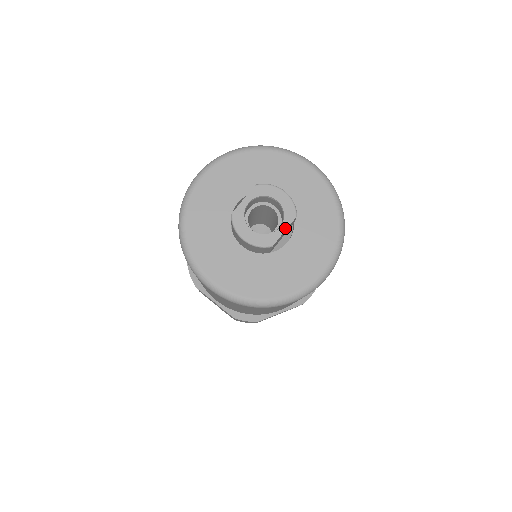
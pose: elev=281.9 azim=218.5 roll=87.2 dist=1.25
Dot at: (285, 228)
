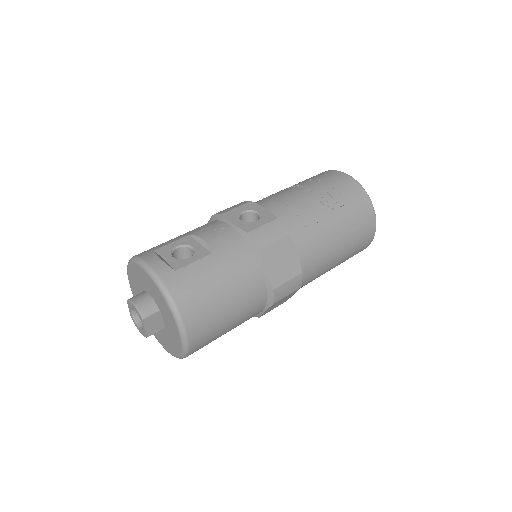
Dot at: (144, 327)
